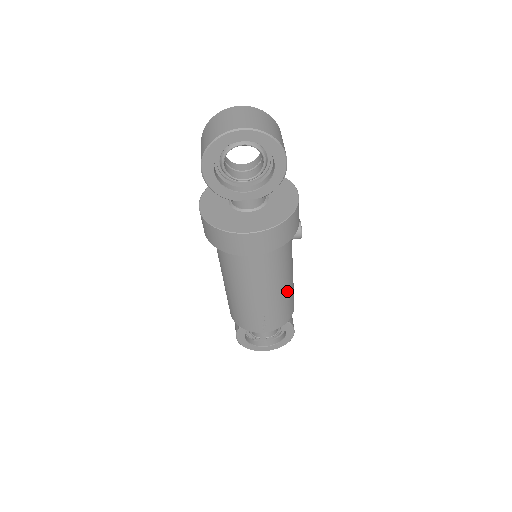
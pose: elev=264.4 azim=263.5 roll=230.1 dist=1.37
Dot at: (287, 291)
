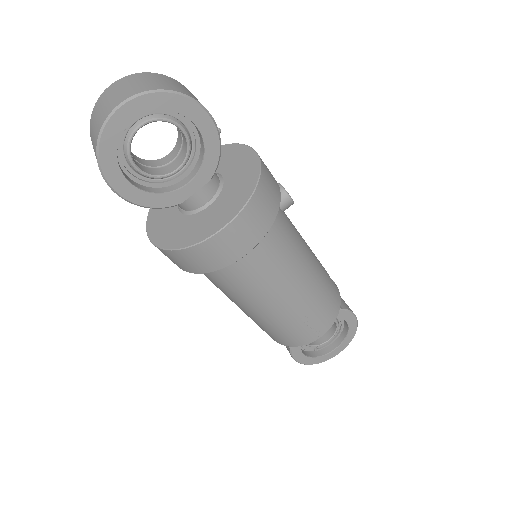
Dot at: (316, 275)
